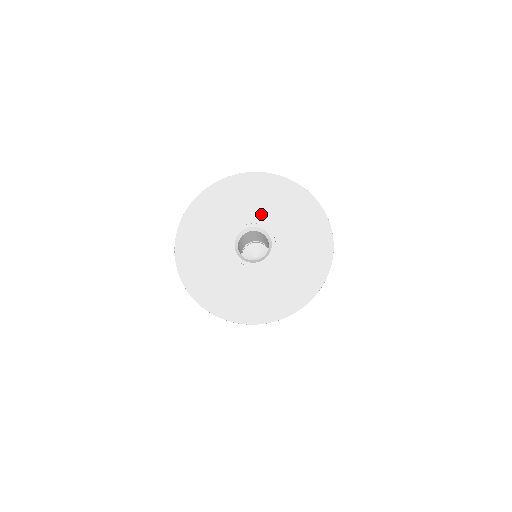
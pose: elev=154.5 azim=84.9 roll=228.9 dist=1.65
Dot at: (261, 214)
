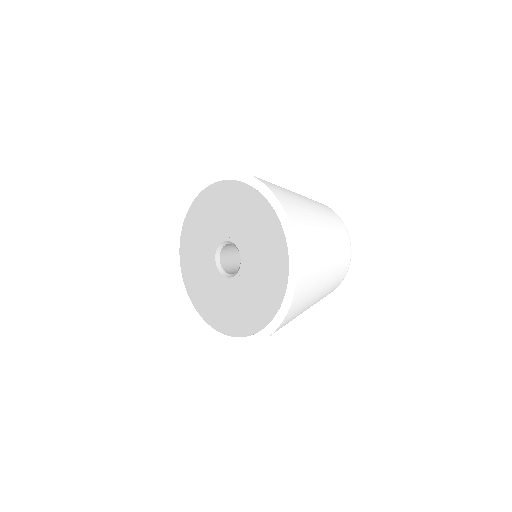
Dot at: (244, 237)
